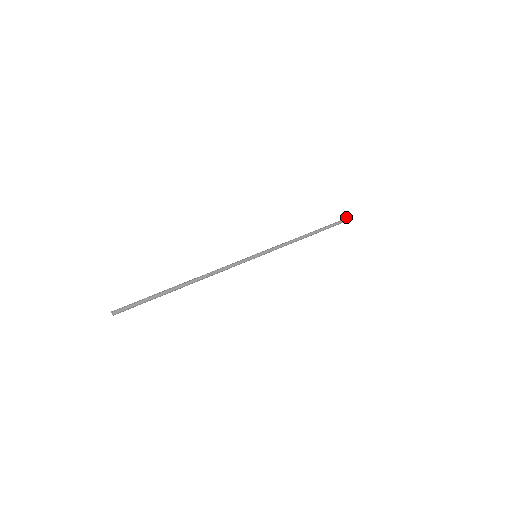
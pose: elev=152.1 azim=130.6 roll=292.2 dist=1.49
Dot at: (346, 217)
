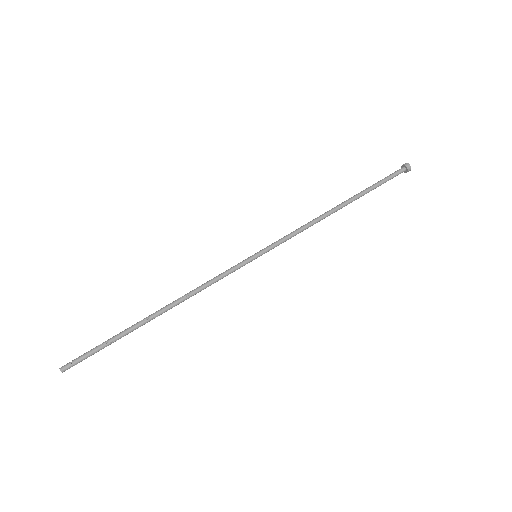
Dot at: (403, 165)
